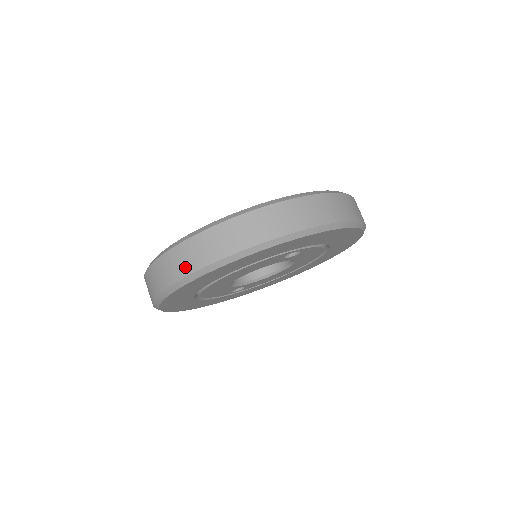
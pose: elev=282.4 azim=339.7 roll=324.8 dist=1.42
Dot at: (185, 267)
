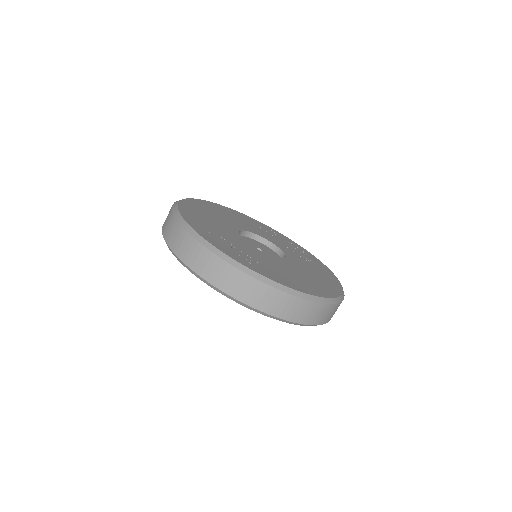
Dot at: (204, 271)
